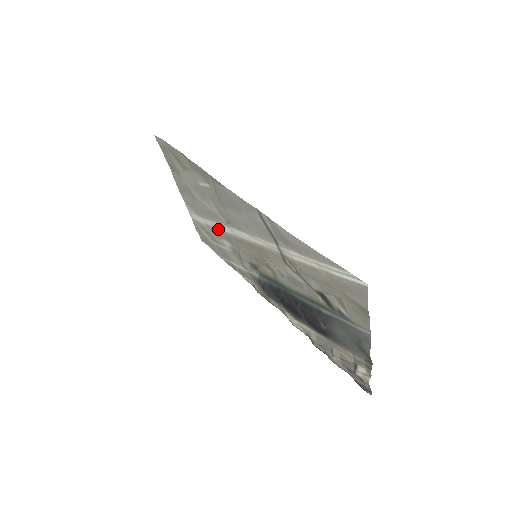
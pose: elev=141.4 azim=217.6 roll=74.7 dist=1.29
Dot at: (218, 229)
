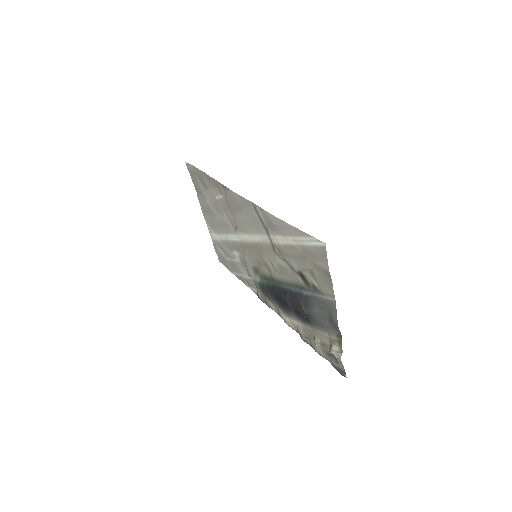
Dot at: (230, 241)
